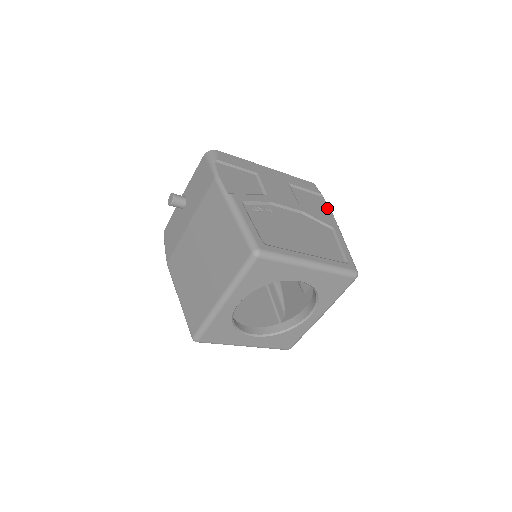
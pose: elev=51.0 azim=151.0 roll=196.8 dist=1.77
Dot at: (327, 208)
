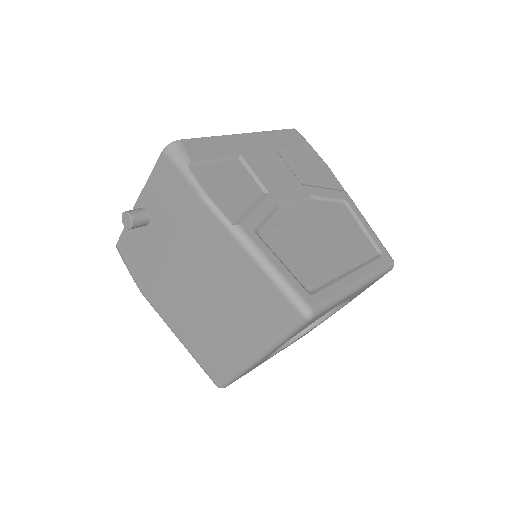
Dot at: (324, 166)
